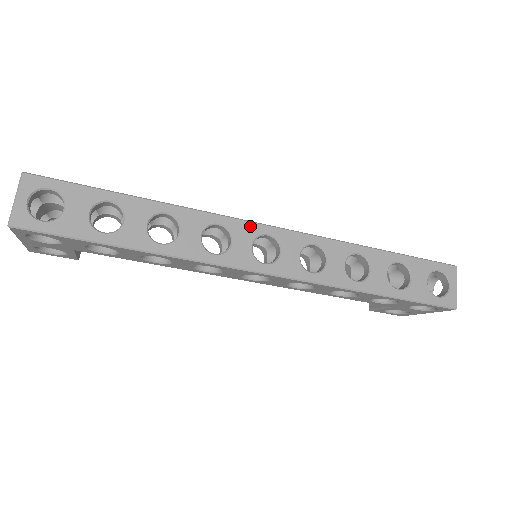
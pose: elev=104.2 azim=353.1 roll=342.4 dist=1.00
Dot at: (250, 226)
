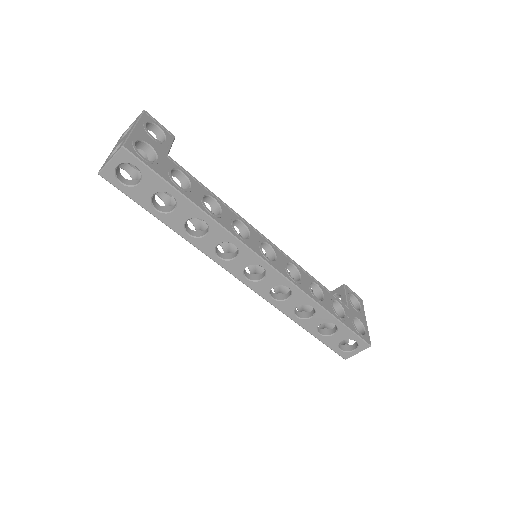
Dot at: (255, 257)
